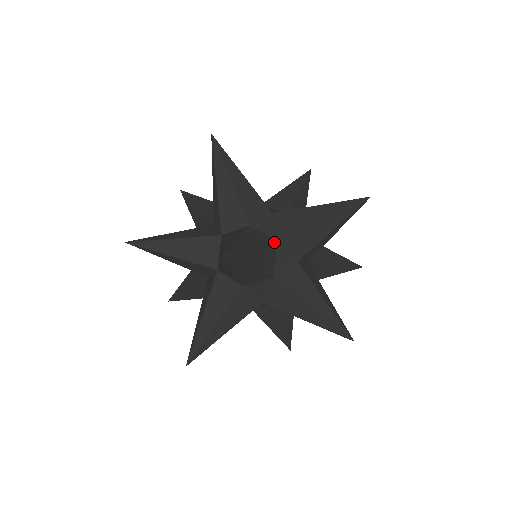
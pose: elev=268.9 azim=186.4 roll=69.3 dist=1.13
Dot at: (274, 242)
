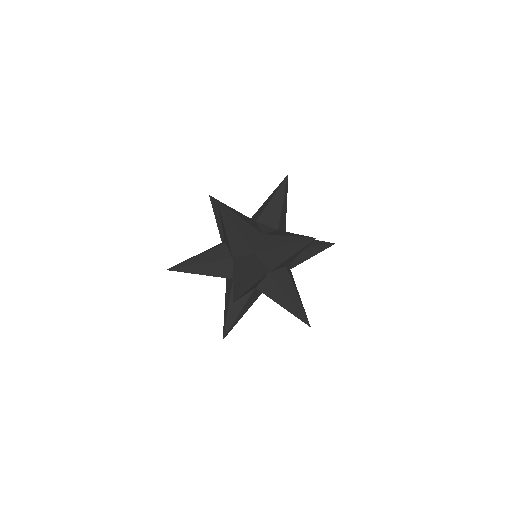
Dot at: (280, 231)
